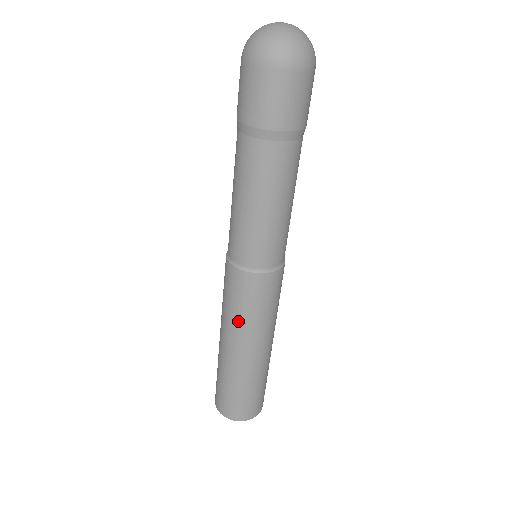
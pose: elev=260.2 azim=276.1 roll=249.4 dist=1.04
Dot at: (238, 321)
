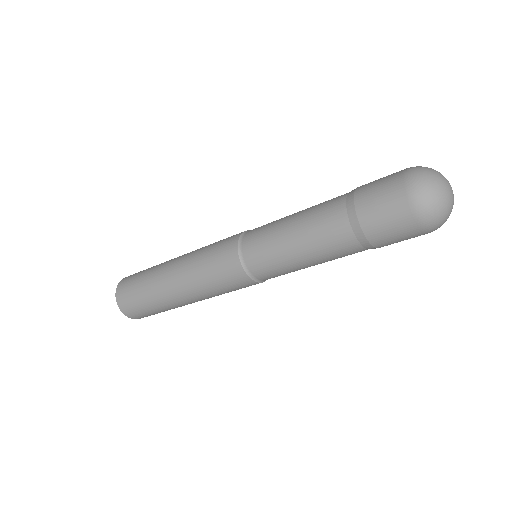
Dot at: (202, 283)
